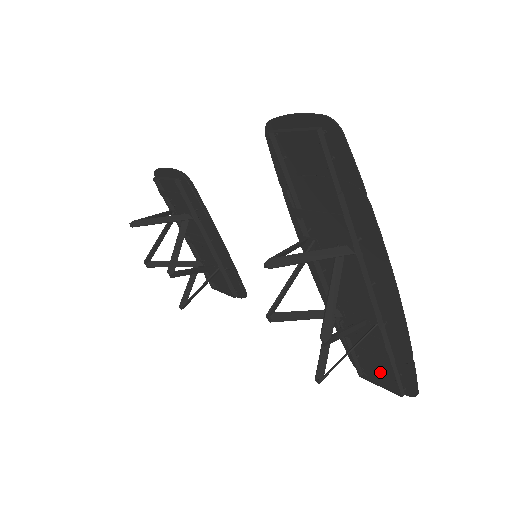
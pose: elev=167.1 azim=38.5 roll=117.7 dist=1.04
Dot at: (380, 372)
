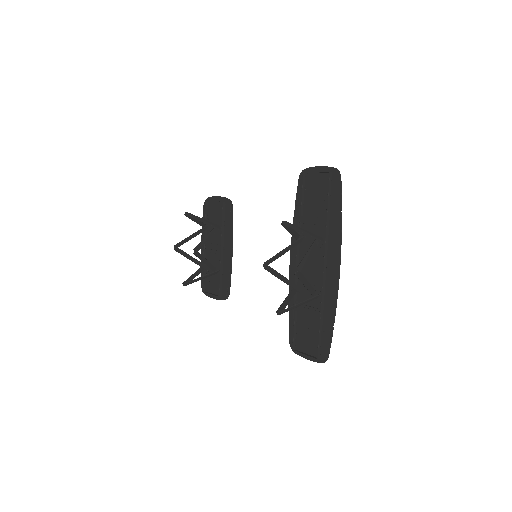
Dot at: (308, 345)
